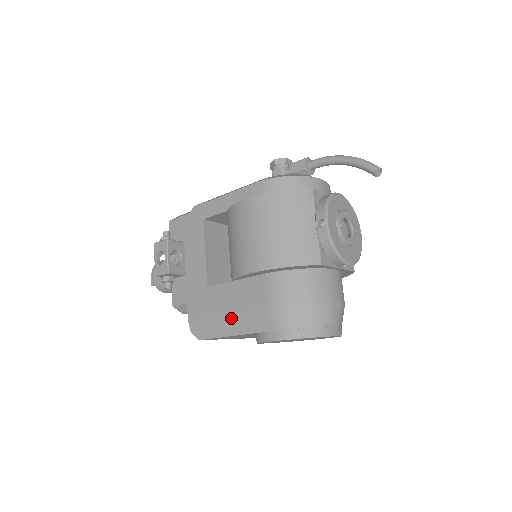
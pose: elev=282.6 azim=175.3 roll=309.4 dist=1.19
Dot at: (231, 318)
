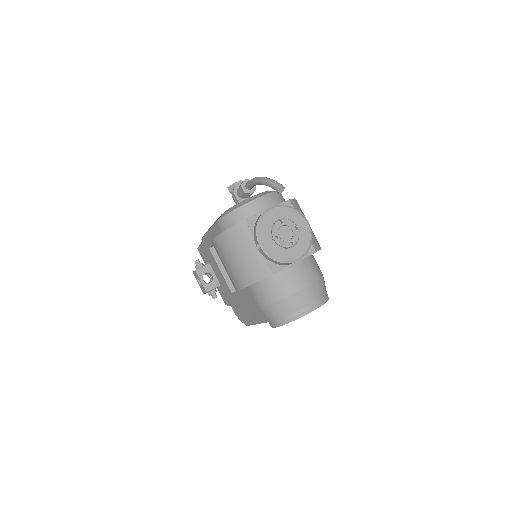
Dot at: (250, 314)
